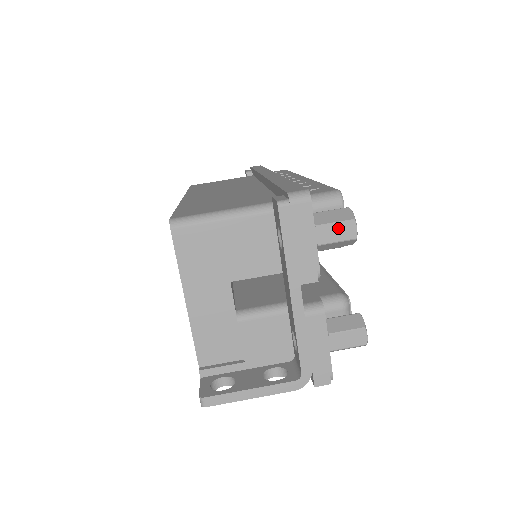
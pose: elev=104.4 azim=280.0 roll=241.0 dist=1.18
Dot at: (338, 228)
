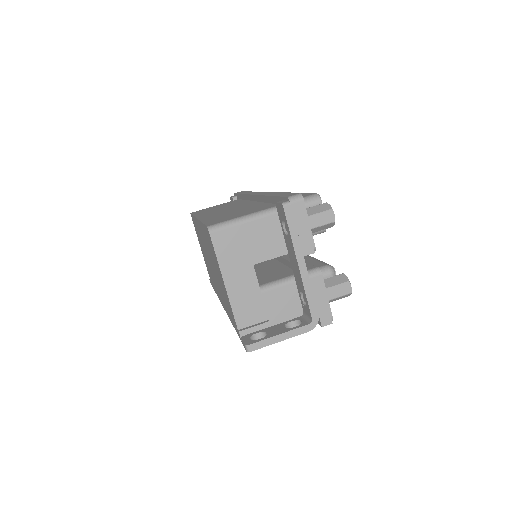
Dot at: (323, 216)
